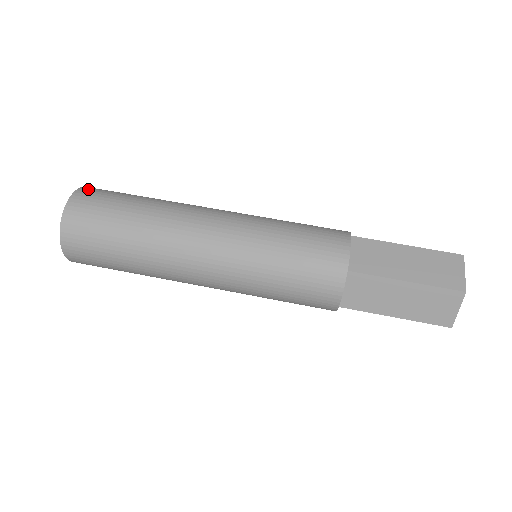
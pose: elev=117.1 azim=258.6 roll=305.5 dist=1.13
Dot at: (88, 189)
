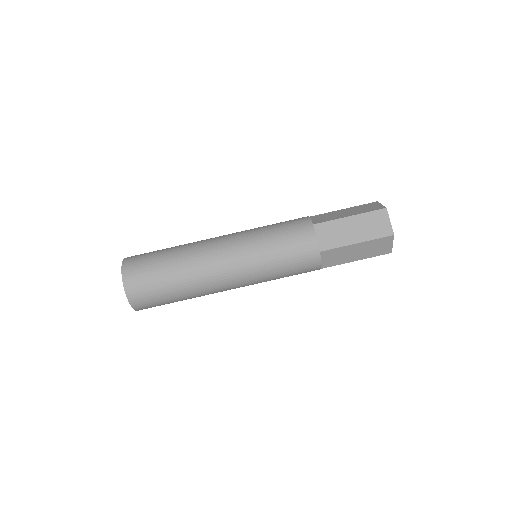
Dot at: (132, 293)
